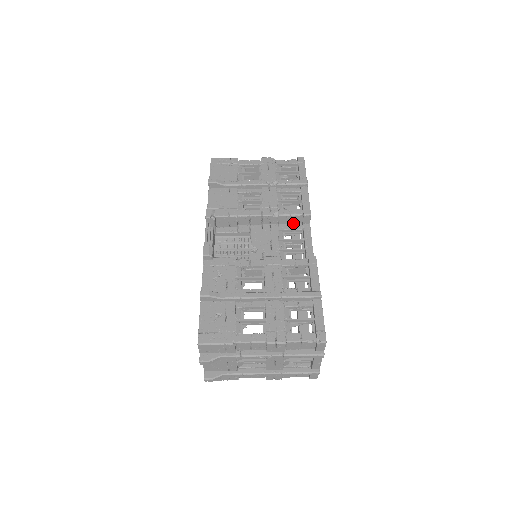
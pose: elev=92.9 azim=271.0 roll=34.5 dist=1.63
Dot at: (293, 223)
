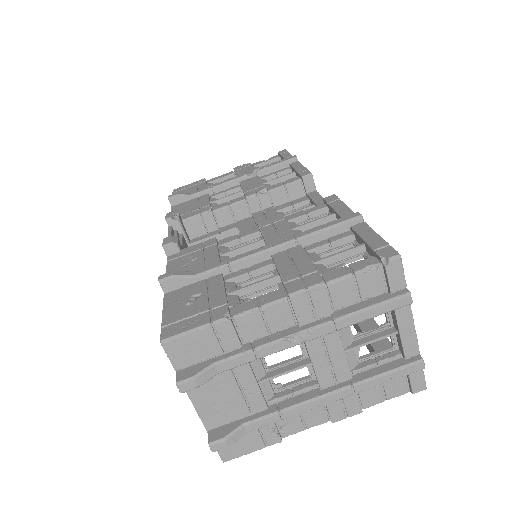
Dot at: (293, 199)
